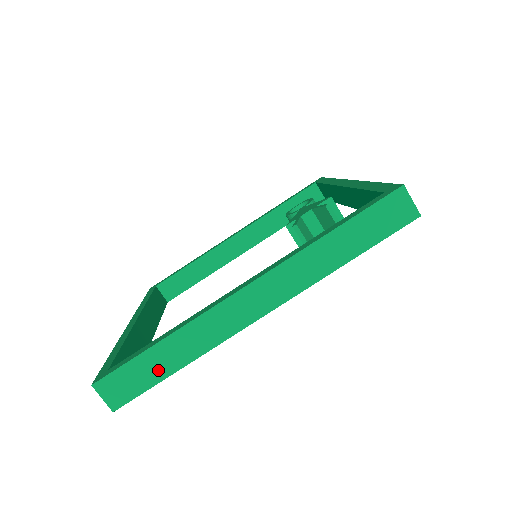
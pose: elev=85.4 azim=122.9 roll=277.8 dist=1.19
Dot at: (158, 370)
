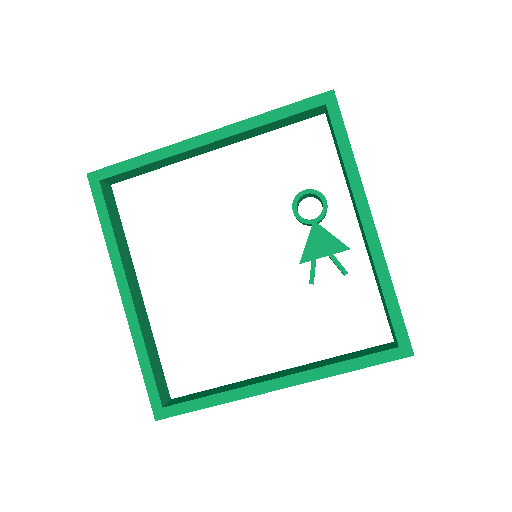
Dot at: occluded
